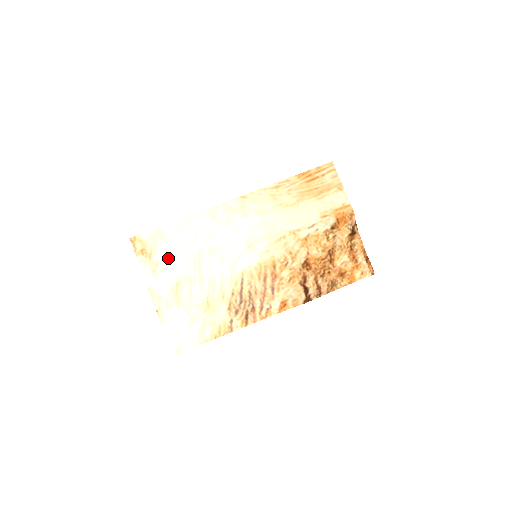
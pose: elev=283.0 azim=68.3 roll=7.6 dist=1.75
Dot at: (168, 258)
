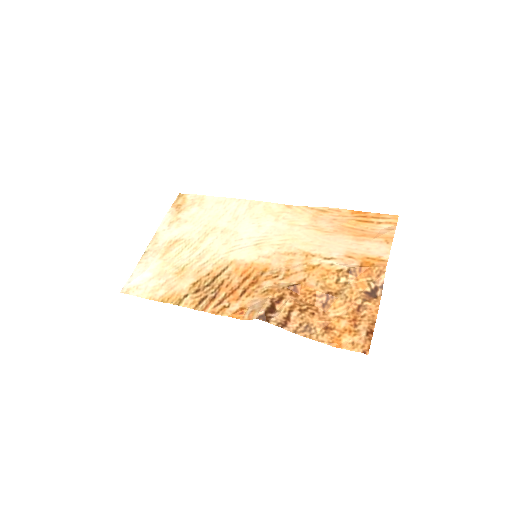
Dot at: (190, 219)
